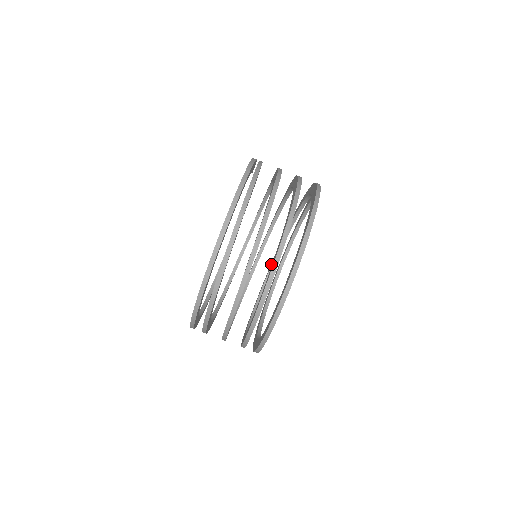
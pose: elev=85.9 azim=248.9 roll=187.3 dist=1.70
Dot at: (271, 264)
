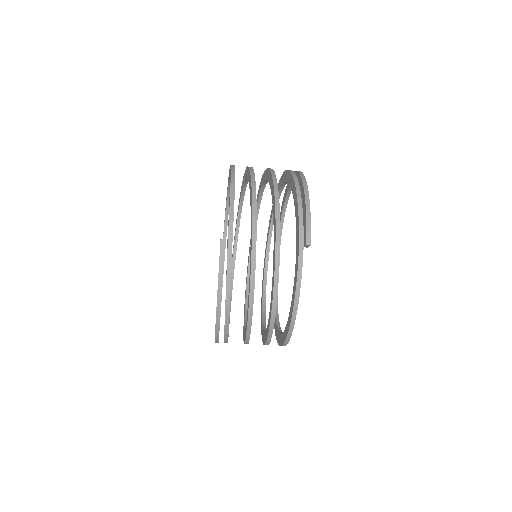
Dot at: (282, 183)
